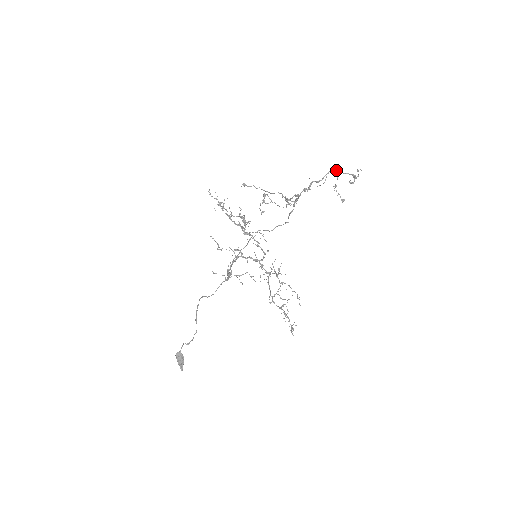
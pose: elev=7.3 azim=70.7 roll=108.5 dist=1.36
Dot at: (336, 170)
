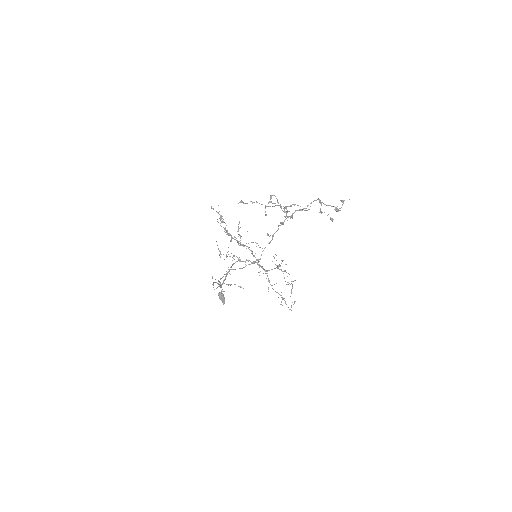
Dot at: (319, 201)
